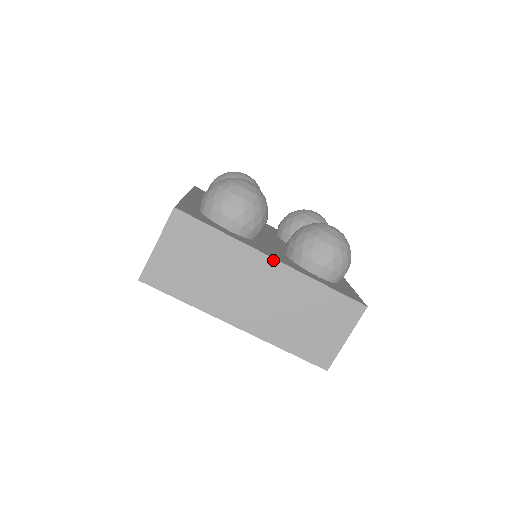
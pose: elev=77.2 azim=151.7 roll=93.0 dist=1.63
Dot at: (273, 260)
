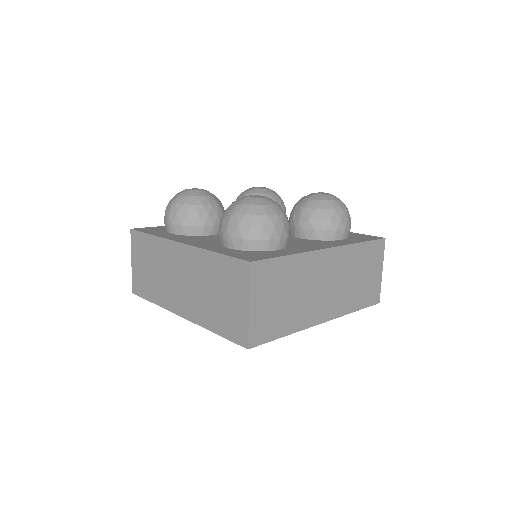
Dot at: (328, 250)
